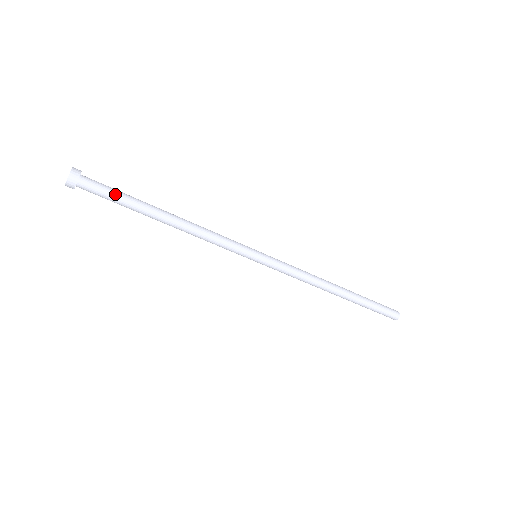
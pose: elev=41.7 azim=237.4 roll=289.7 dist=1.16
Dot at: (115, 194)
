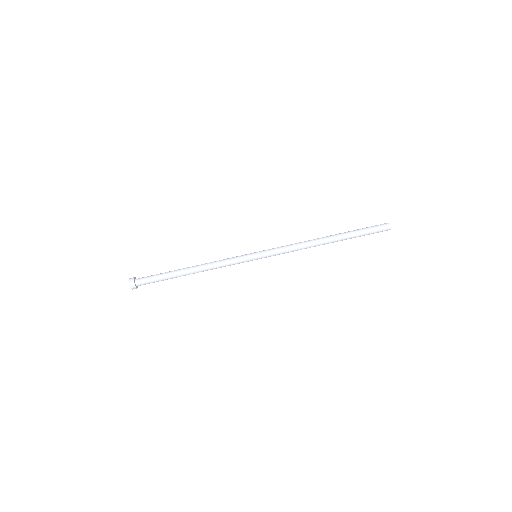
Dot at: (156, 276)
